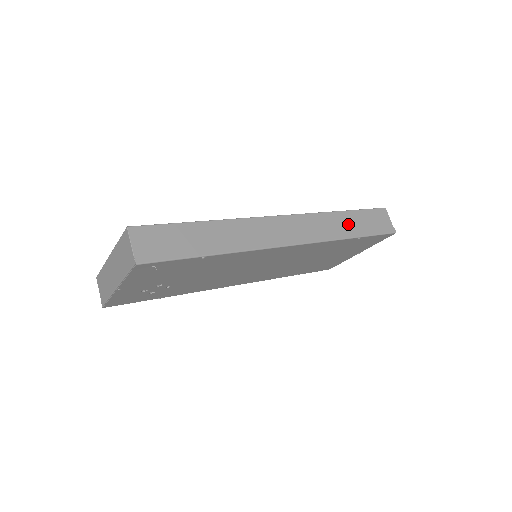
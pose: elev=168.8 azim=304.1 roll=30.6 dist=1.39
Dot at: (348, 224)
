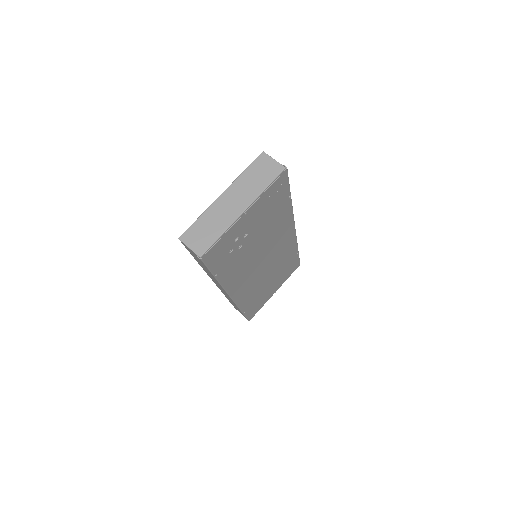
Dot at: occluded
